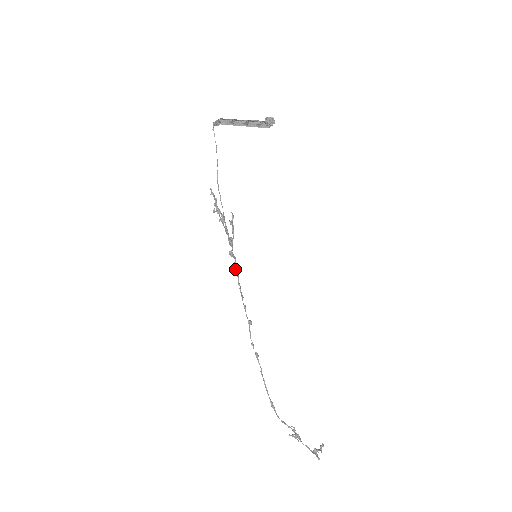
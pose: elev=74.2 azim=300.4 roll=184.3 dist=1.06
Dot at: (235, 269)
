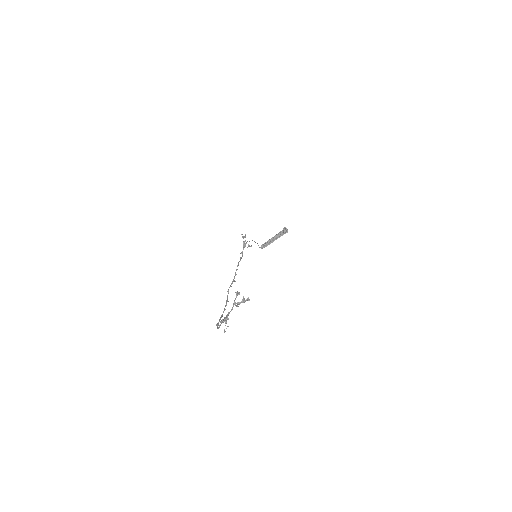
Dot at: (240, 259)
